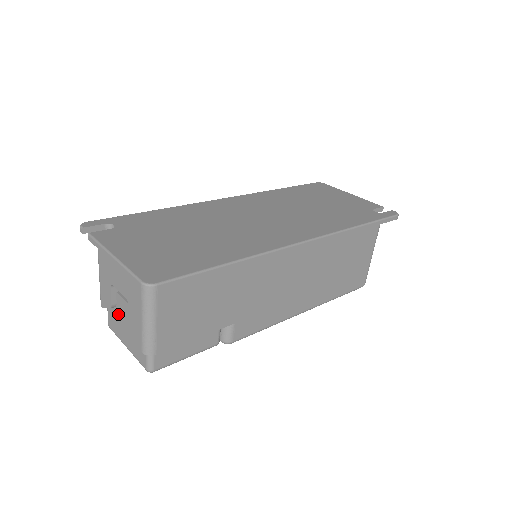
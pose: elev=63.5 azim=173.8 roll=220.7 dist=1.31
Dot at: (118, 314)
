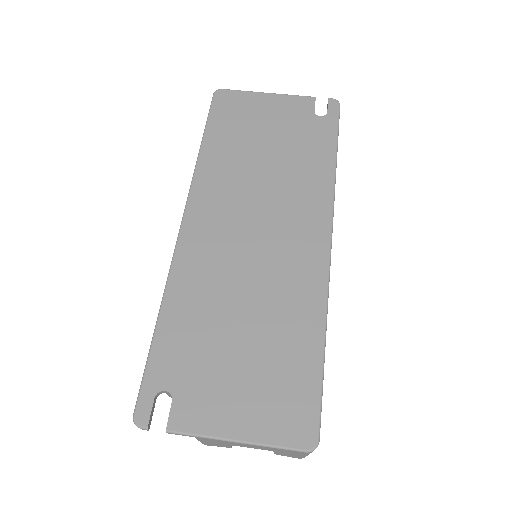
Dot at: occluded
